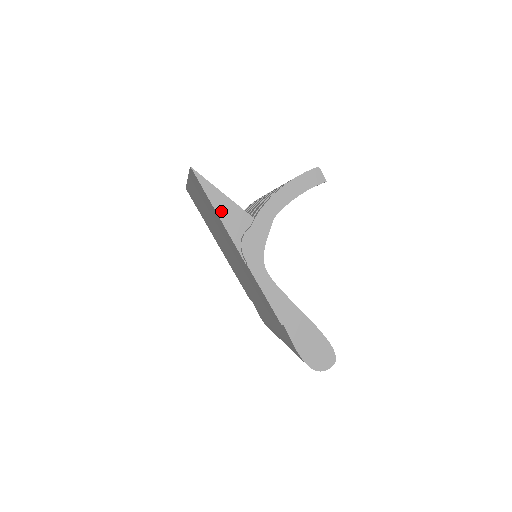
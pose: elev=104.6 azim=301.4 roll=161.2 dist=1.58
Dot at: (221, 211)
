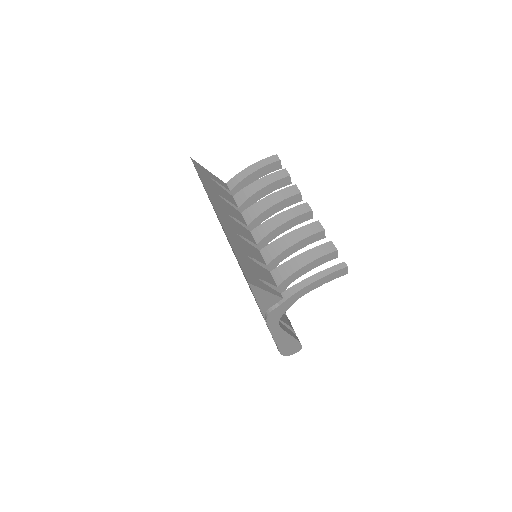
Dot at: (260, 300)
